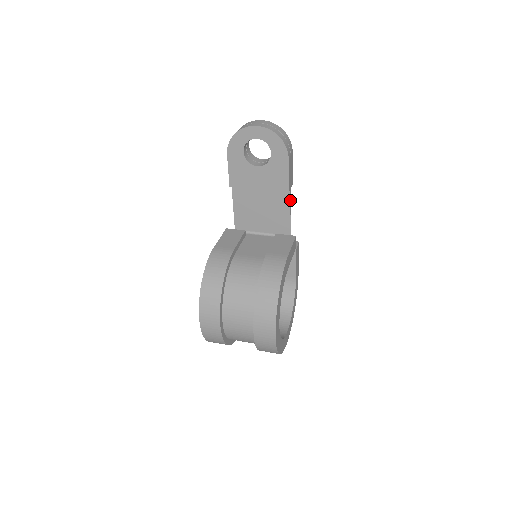
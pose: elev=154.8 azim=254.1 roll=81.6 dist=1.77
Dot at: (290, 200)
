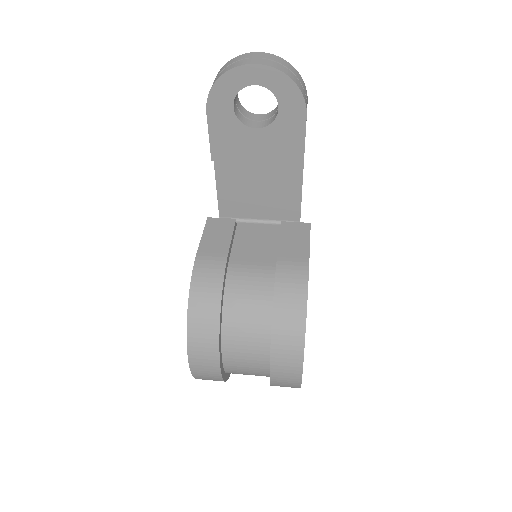
Dot at: (302, 174)
